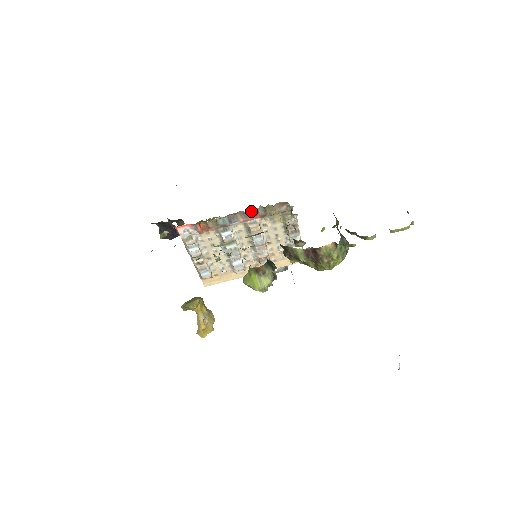
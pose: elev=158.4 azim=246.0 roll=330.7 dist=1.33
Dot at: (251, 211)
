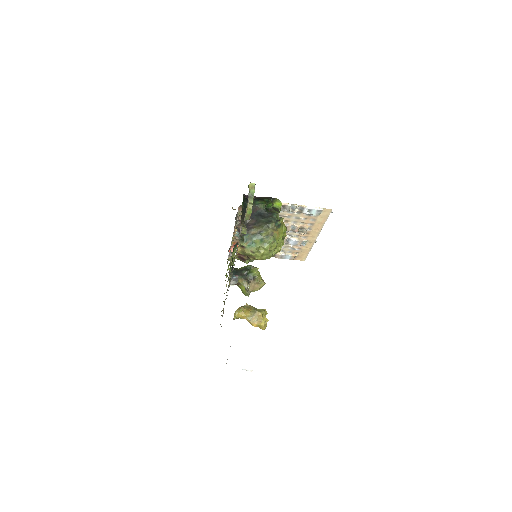
Dot at: (240, 220)
